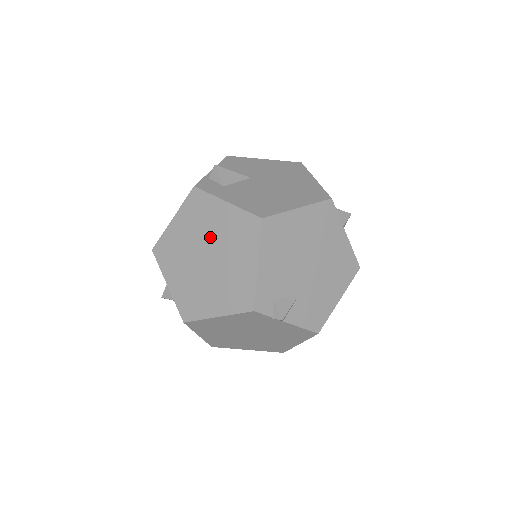
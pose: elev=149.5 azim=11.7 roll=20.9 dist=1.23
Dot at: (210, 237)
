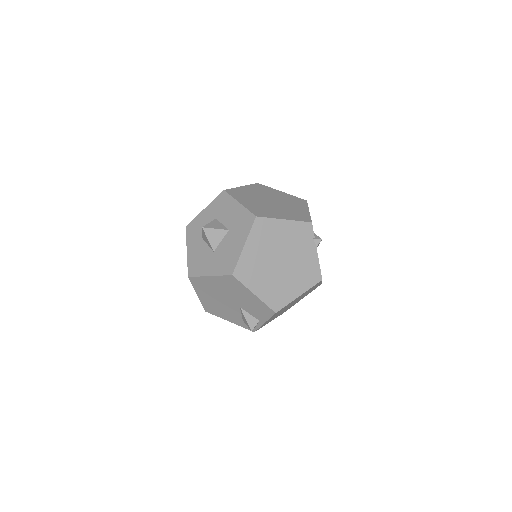
Dot at: (273, 197)
